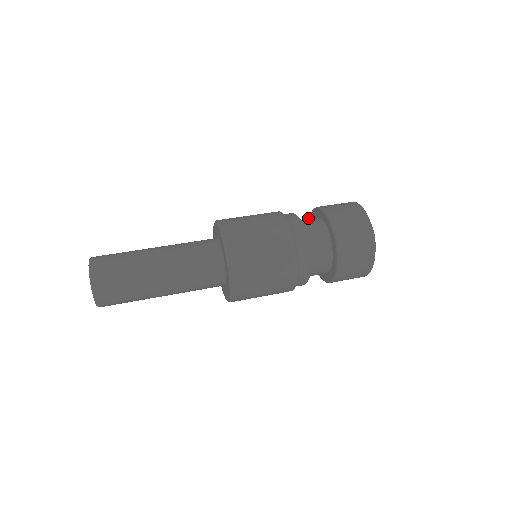
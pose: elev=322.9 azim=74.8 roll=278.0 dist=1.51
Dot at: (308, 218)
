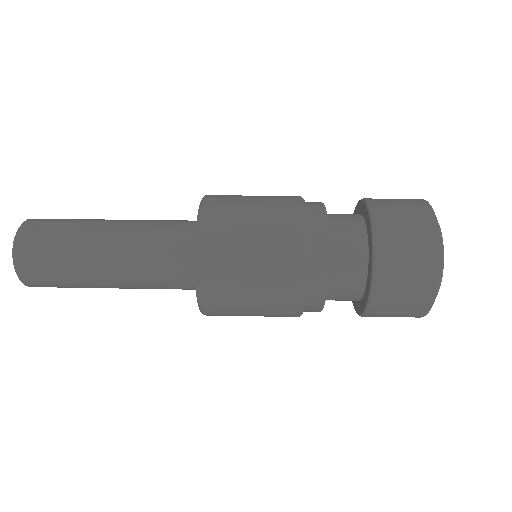
Dot at: (349, 224)
